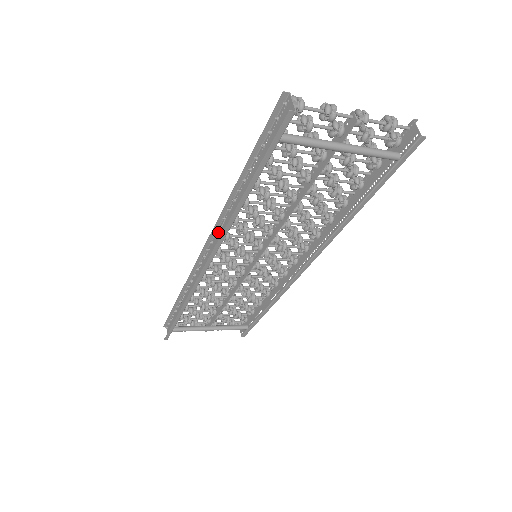
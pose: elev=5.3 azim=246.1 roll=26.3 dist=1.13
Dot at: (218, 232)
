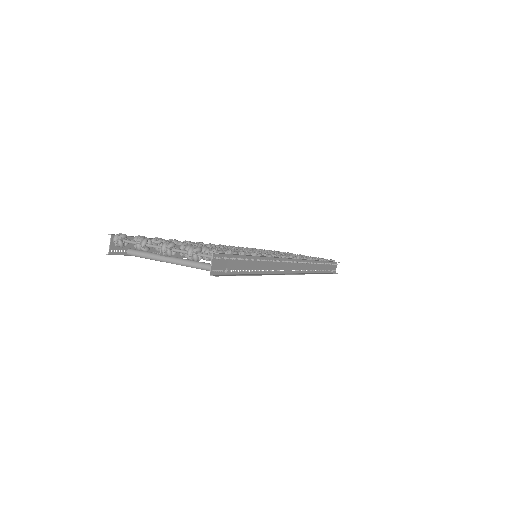
Dot at: occluded
